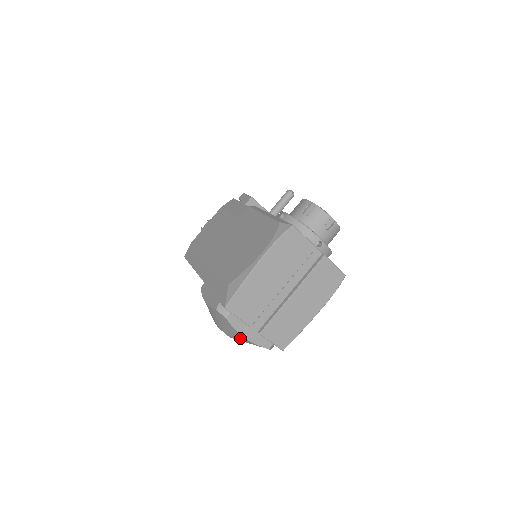
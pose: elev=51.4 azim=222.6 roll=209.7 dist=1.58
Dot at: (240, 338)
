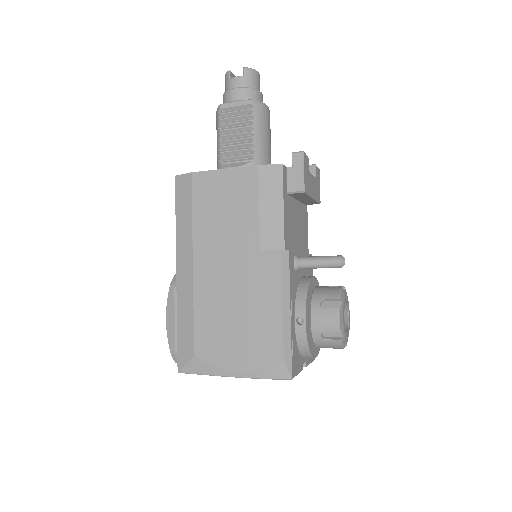
Dot at: occluded
